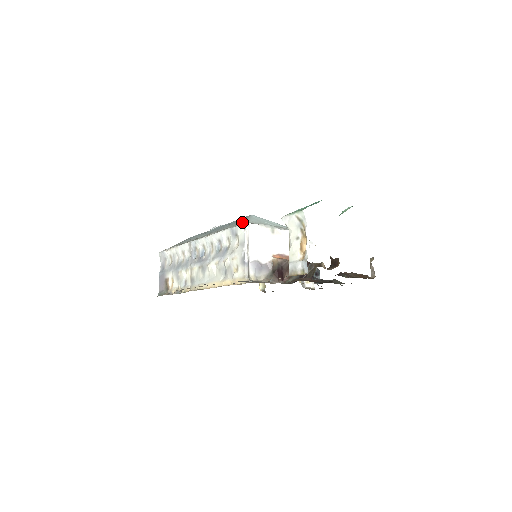
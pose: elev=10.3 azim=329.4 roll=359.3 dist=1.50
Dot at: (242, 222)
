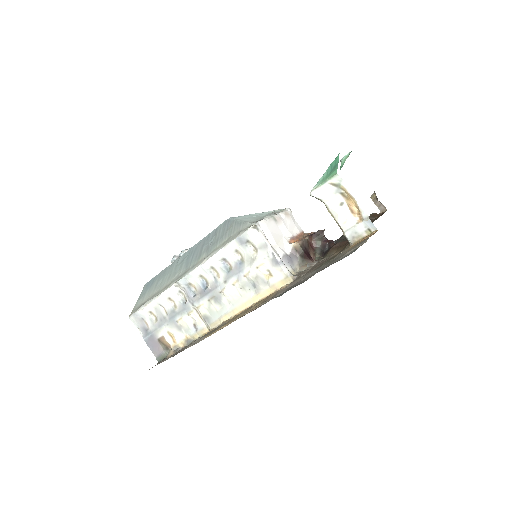
Dot at: (242, 226)
